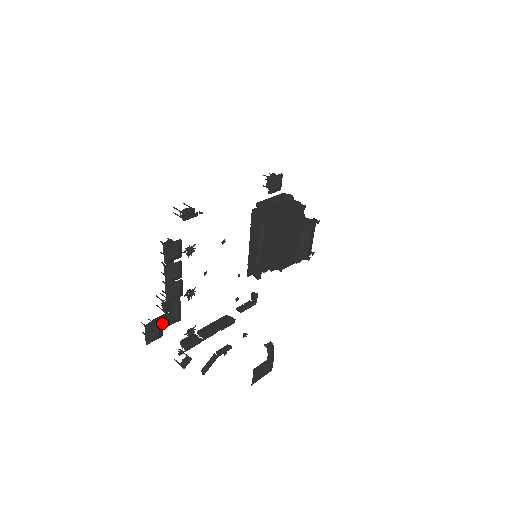
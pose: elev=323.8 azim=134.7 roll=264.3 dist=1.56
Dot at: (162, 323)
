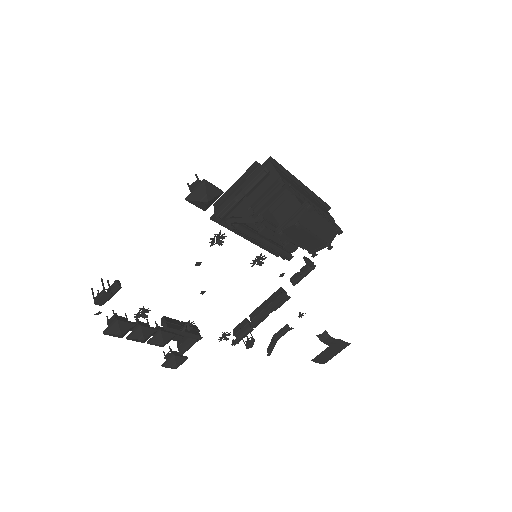
Dot at: (183, 347)
